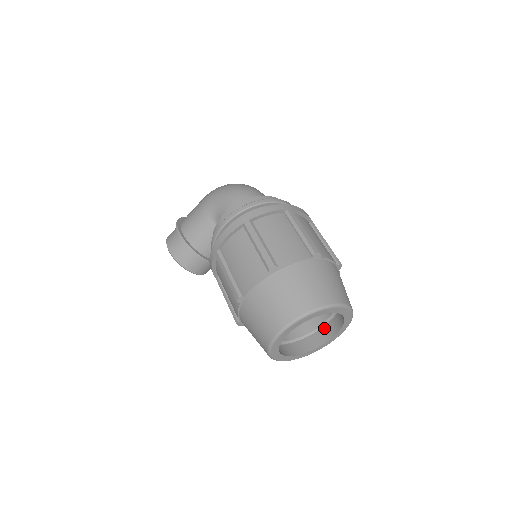
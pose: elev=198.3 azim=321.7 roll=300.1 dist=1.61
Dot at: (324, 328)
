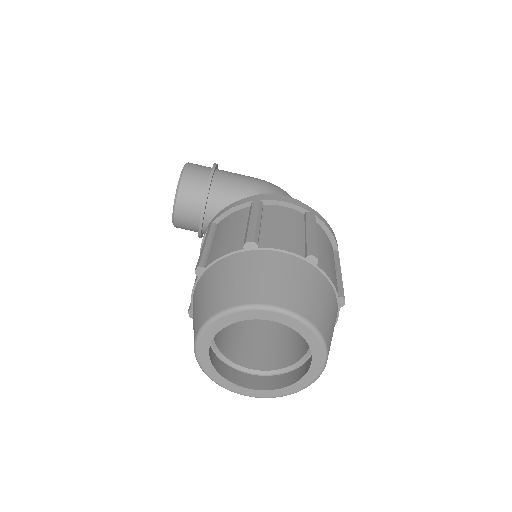
Dot at: (250, 375)
